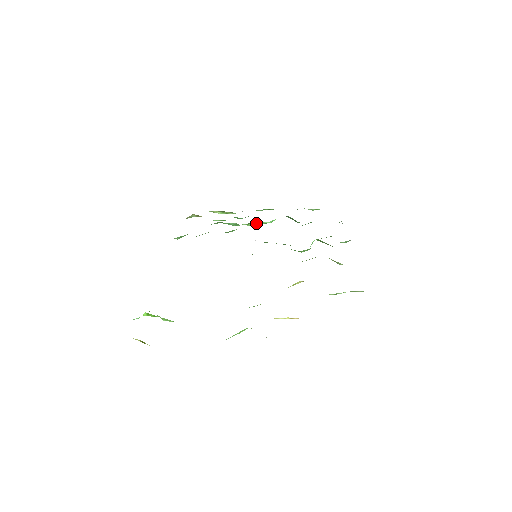
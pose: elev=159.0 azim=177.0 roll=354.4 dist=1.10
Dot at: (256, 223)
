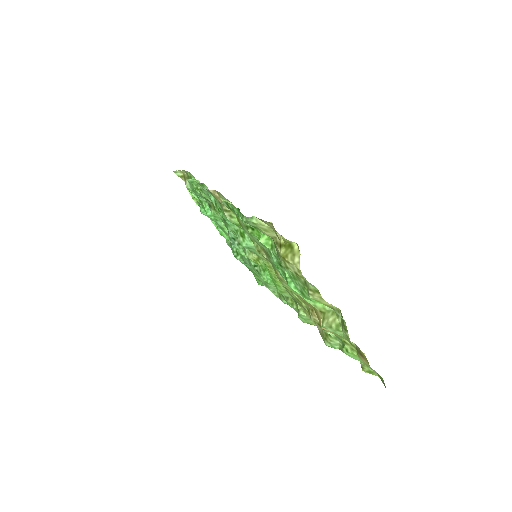
Dot at: occluded
